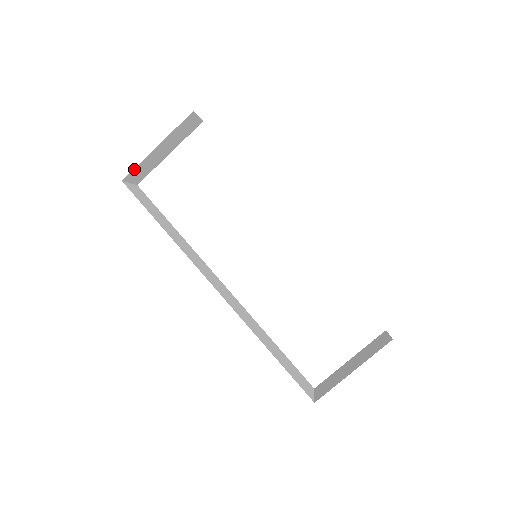
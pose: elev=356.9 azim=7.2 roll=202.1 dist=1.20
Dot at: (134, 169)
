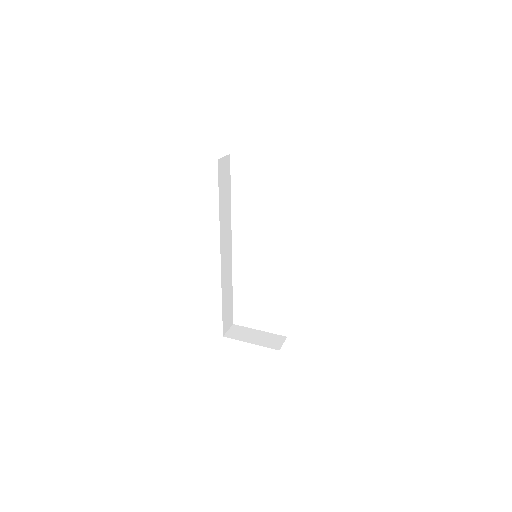
Dot at: occluded
